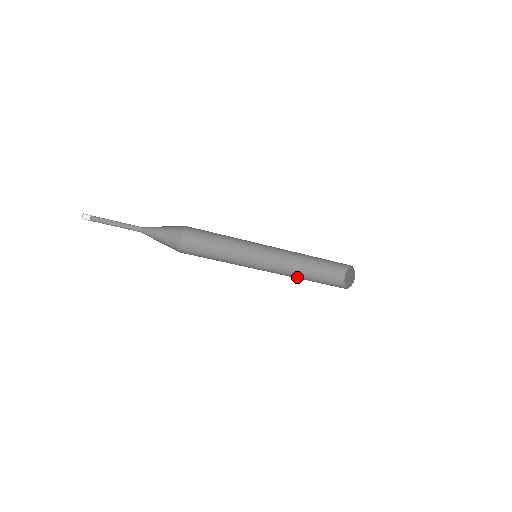
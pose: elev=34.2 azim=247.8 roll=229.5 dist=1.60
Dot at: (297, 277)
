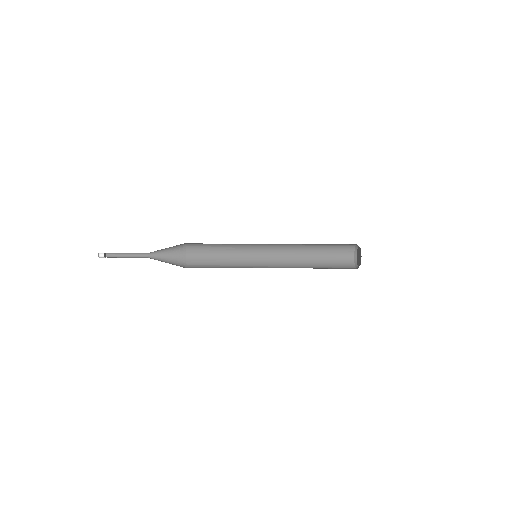
Dot at: (302, 258)
